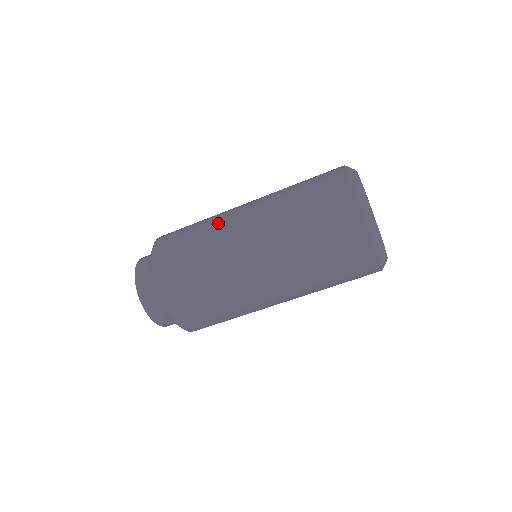
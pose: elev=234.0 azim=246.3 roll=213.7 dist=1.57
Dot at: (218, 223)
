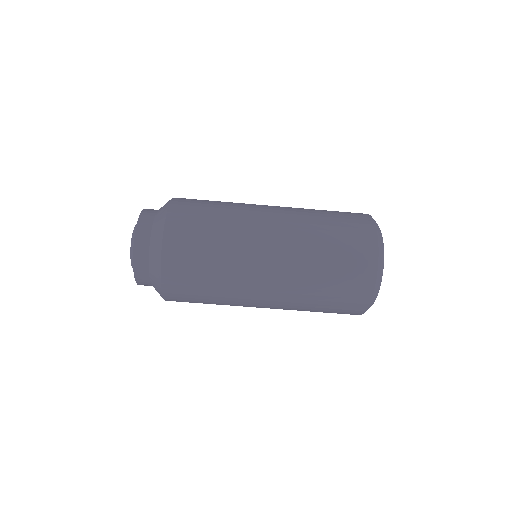
Dot at: occluded
